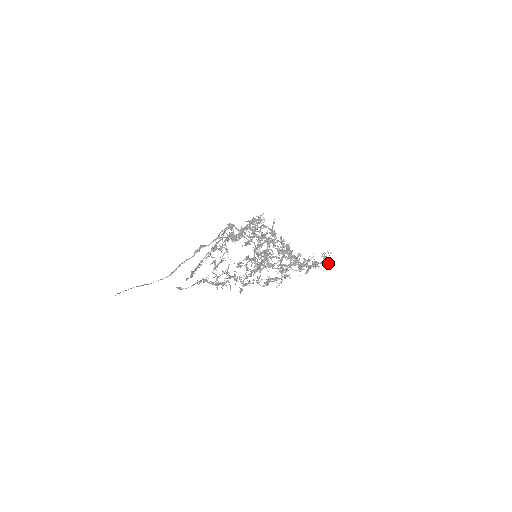
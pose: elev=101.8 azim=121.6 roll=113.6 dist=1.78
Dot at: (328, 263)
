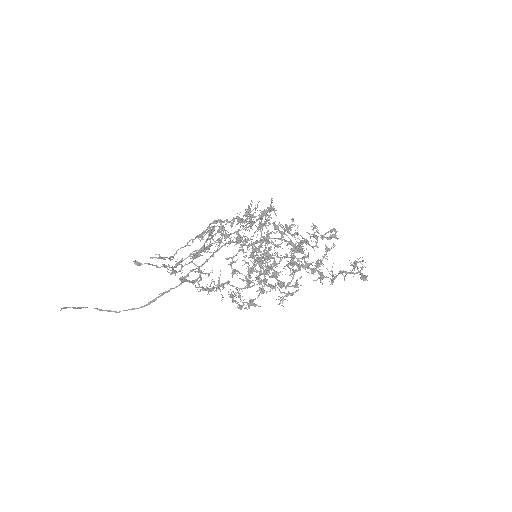
Dot at: (362, 273)
